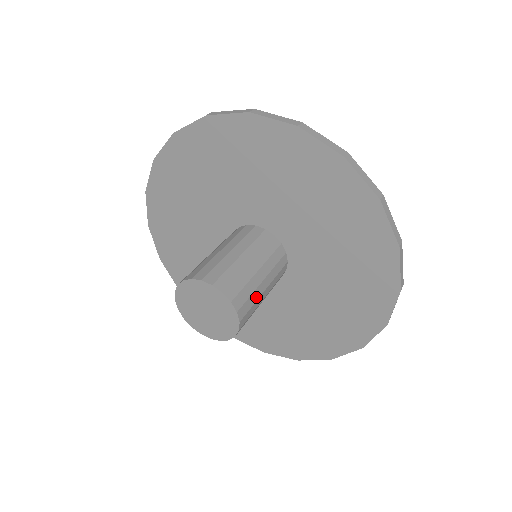
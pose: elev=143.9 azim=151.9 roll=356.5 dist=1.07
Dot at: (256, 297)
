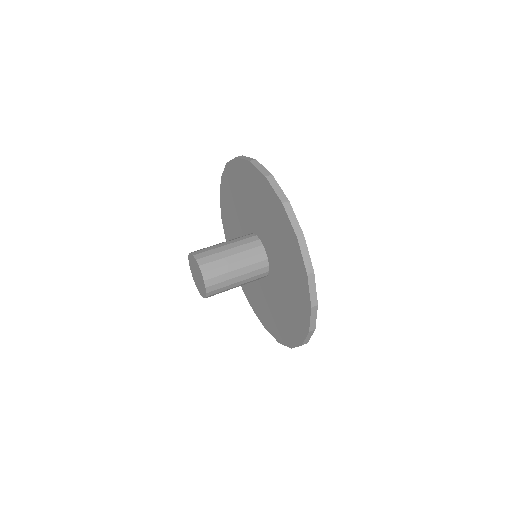
Dot at: (225, 271)
